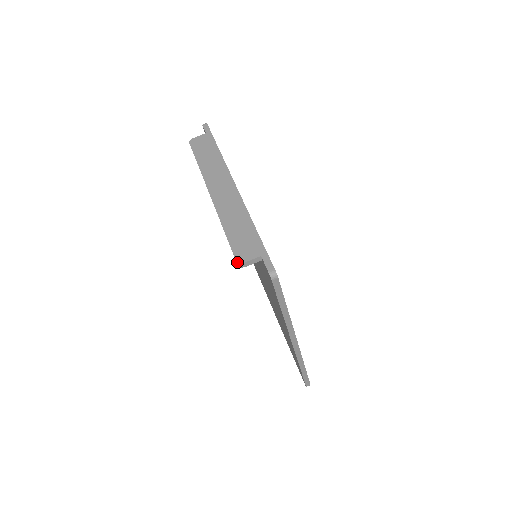
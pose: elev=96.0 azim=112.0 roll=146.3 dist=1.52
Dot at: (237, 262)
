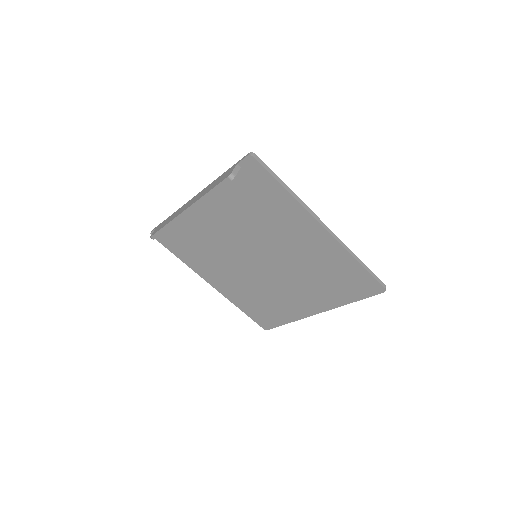
Dot at: (228, 176)
